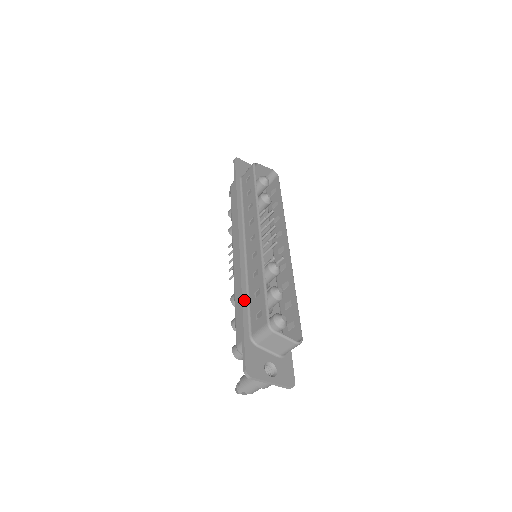
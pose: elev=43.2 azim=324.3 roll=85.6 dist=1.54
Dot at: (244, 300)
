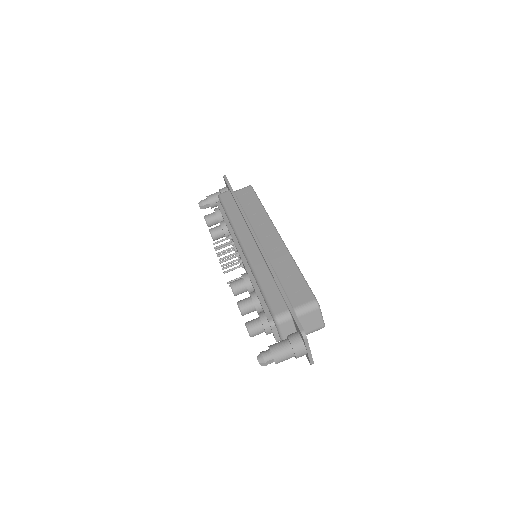
Dot at: (278, 280)
